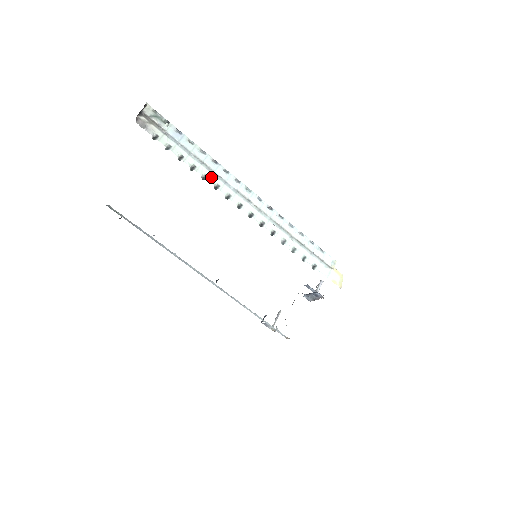
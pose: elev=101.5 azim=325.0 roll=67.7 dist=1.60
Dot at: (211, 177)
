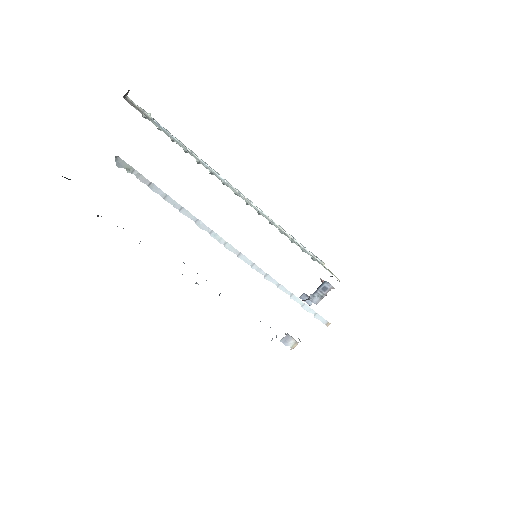
Dot at: (203, 165)
